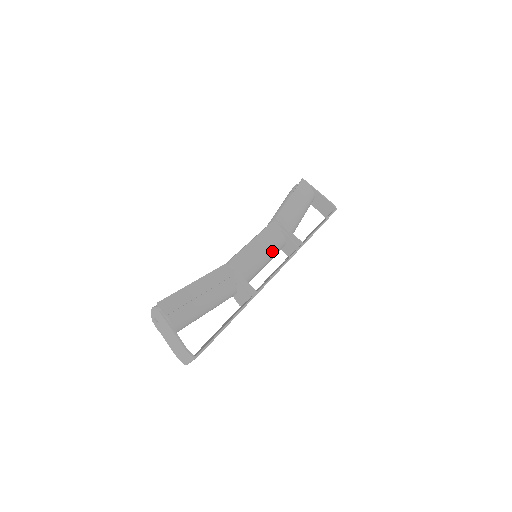
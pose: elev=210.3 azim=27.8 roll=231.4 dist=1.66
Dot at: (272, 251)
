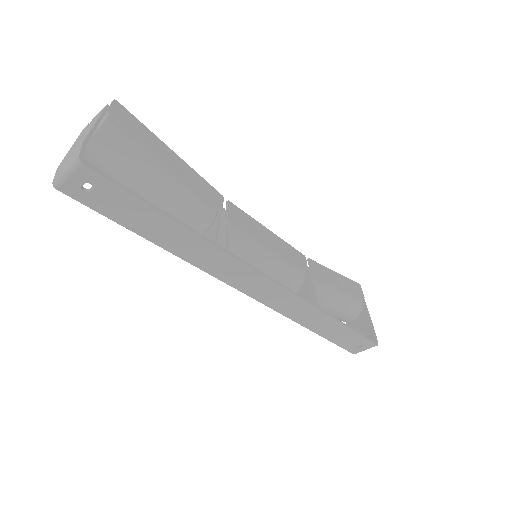
Dot at: (279, 267)
